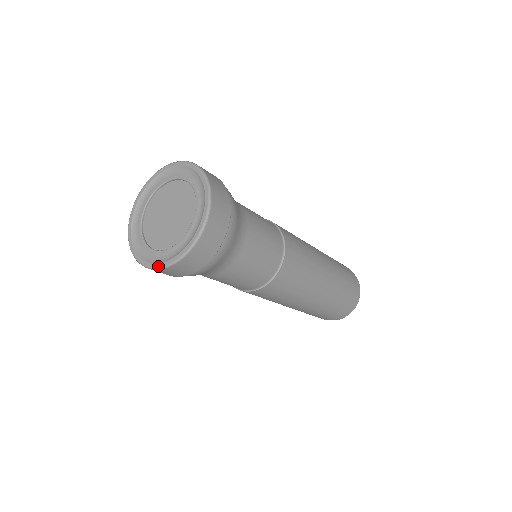
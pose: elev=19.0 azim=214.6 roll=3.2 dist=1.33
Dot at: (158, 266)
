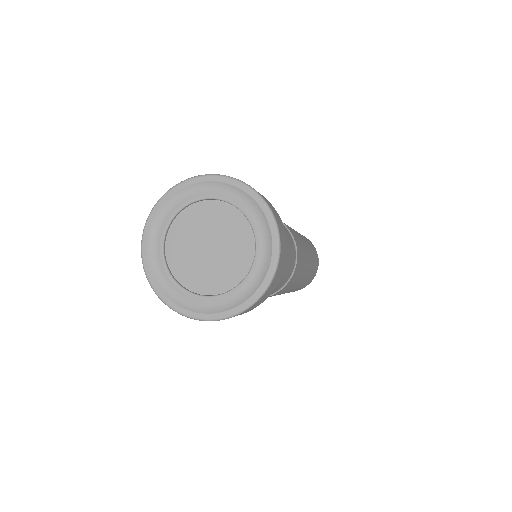
Dot at: (206, 318)
